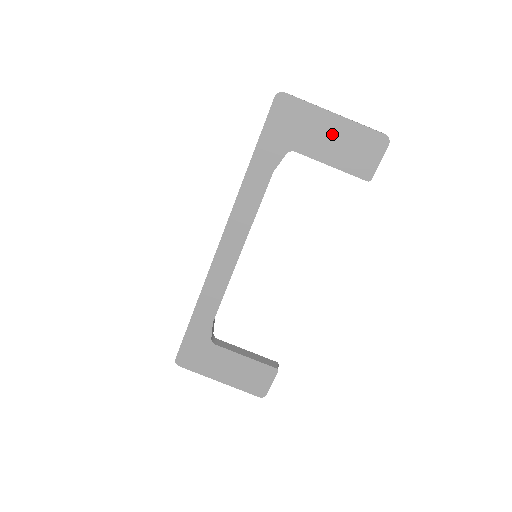
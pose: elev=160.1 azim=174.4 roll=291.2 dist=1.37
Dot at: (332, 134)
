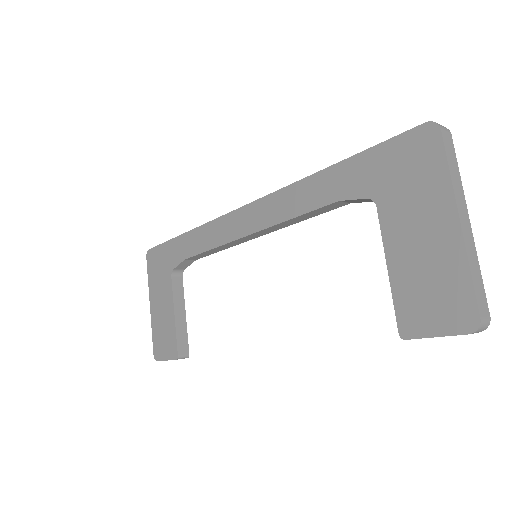
Dot at: (429, 238)
